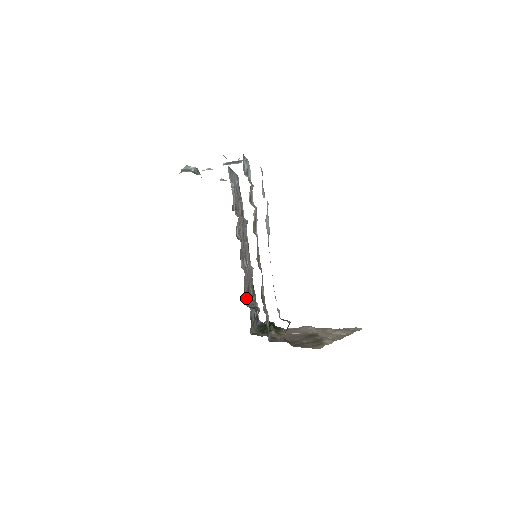
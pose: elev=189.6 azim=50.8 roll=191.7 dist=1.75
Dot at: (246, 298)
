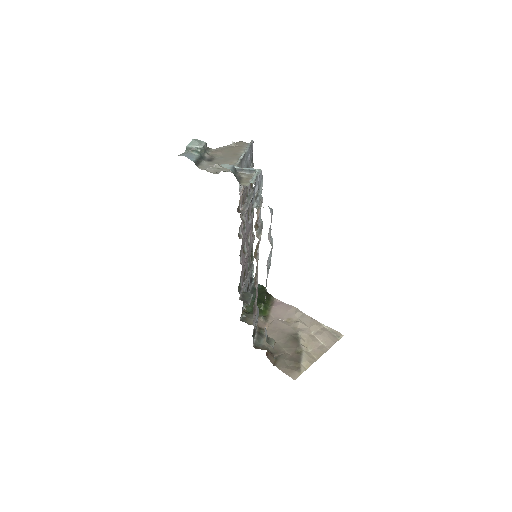
Dot at: (241, 287)
